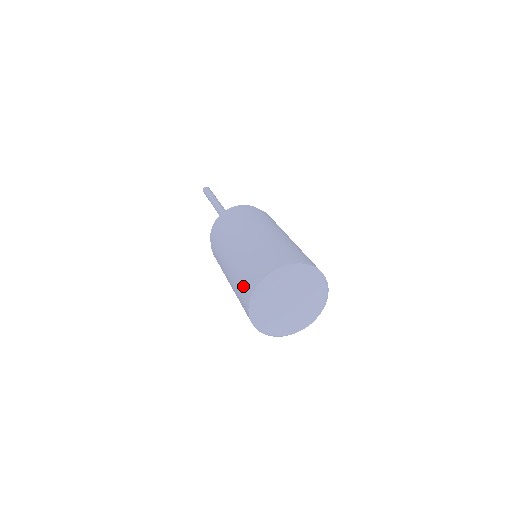
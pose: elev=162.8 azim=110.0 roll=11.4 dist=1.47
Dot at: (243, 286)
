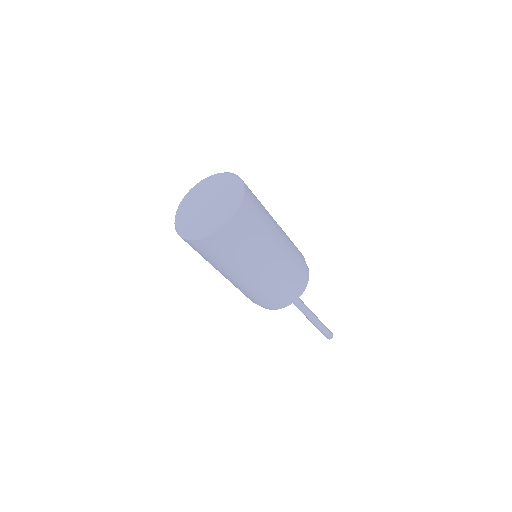
Dot at: occluded
